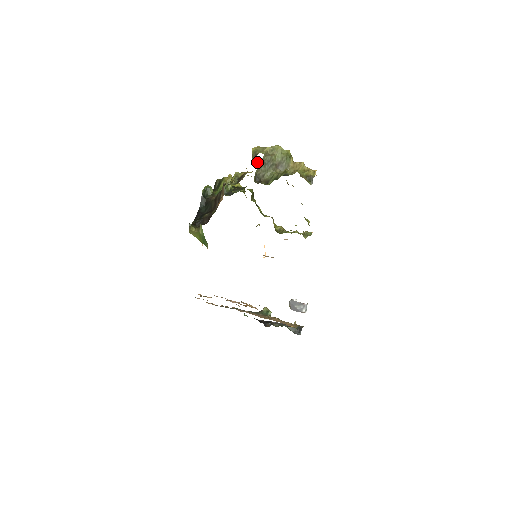
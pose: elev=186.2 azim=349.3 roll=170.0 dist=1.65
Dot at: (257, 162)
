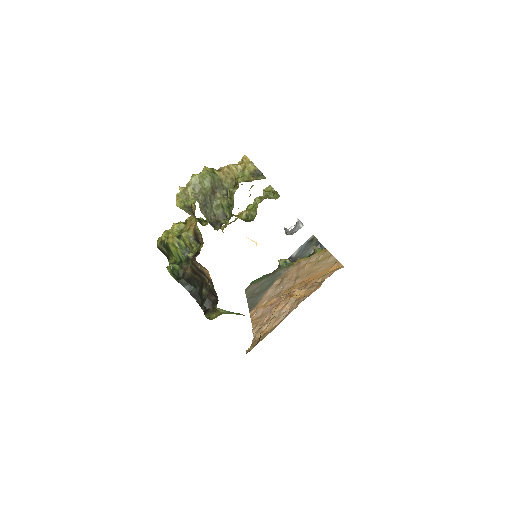
Dot at: occluded
